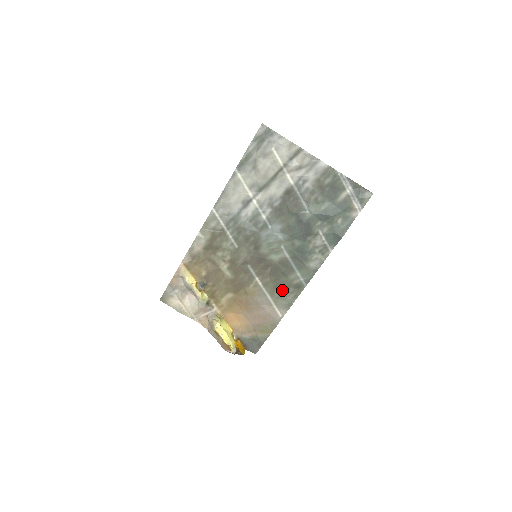
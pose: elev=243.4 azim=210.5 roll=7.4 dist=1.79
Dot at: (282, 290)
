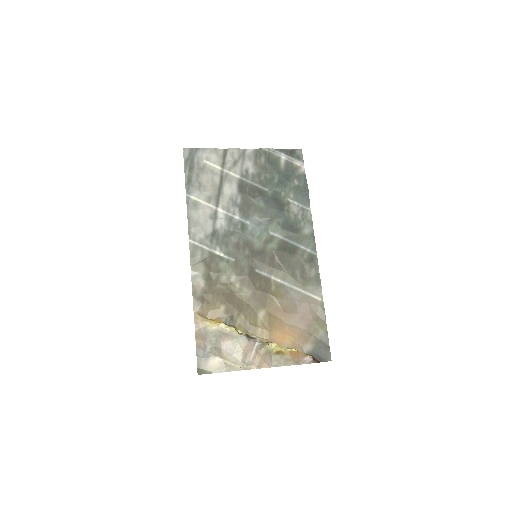
Dot at: (301, 272)
